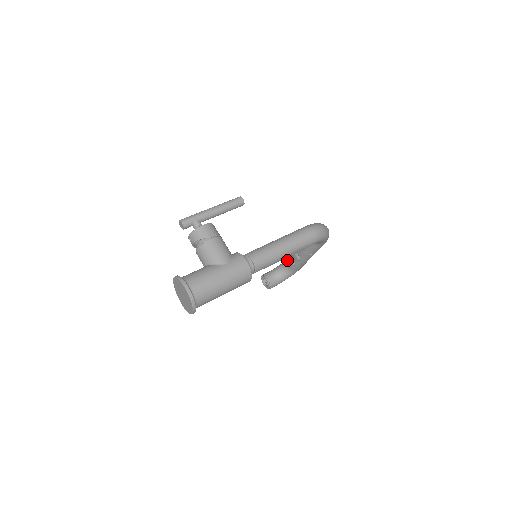
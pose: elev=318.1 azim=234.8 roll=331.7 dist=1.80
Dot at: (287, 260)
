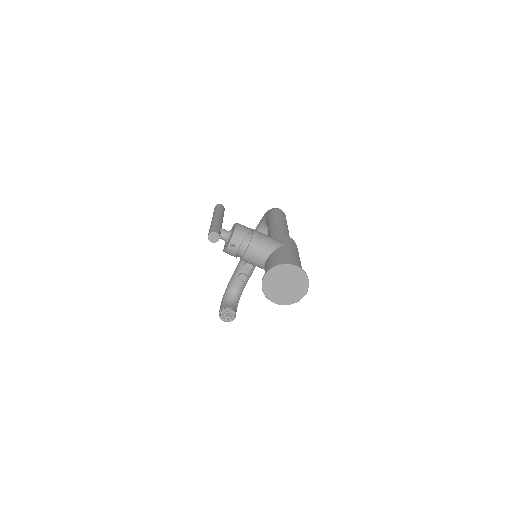
Dot at: (233, 281)
